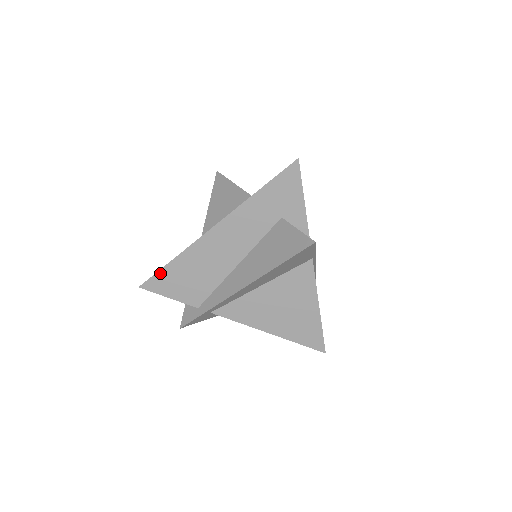
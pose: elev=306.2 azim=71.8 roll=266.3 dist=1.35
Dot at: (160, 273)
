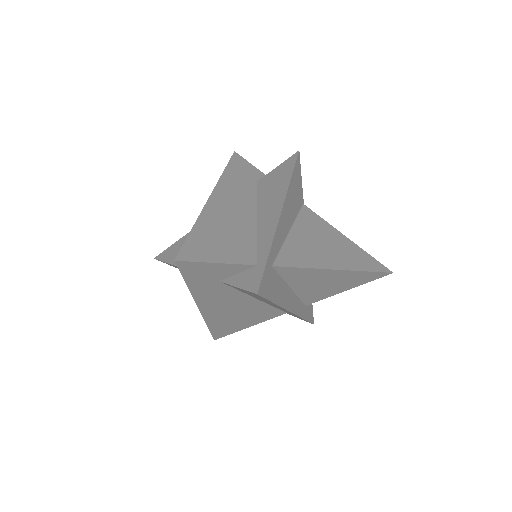
Dot at: (190, 240)
